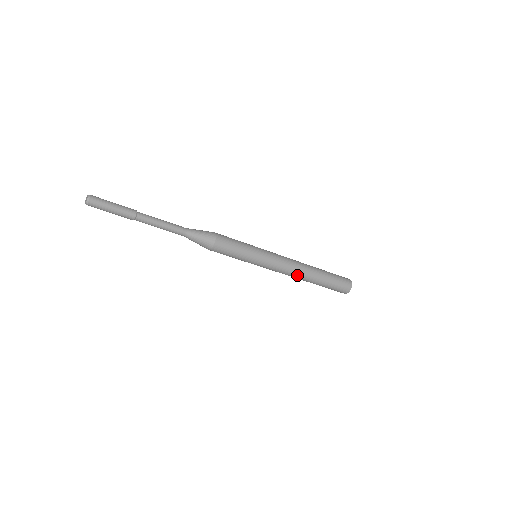
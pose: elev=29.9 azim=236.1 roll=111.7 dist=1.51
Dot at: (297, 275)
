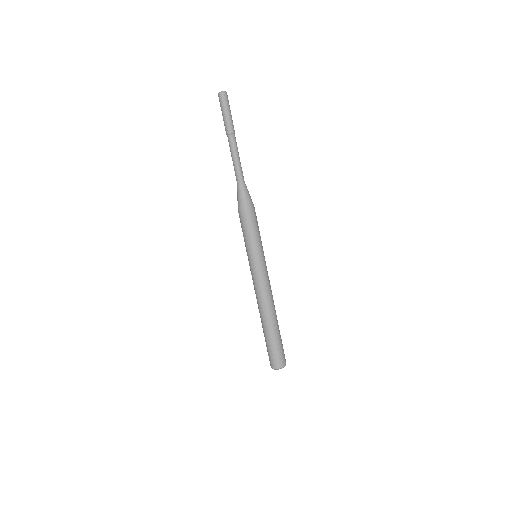
Dot at: (262, 304)
